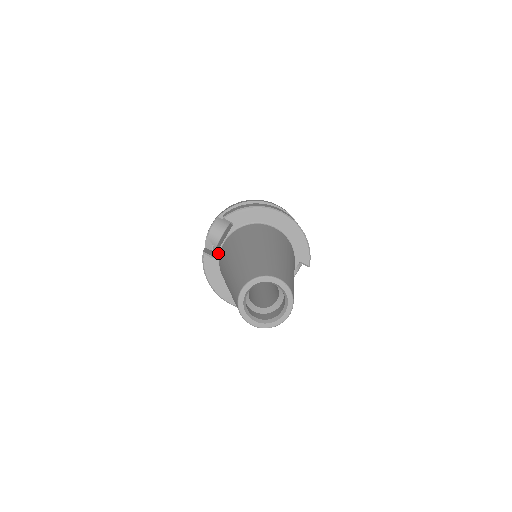
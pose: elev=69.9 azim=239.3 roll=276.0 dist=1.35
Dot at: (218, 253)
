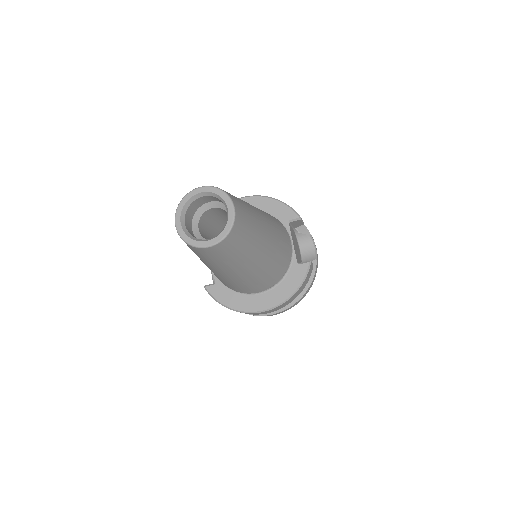
Dot at: (215, 276)
